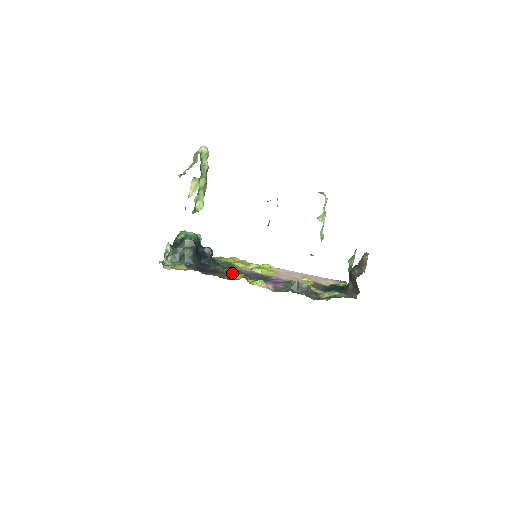
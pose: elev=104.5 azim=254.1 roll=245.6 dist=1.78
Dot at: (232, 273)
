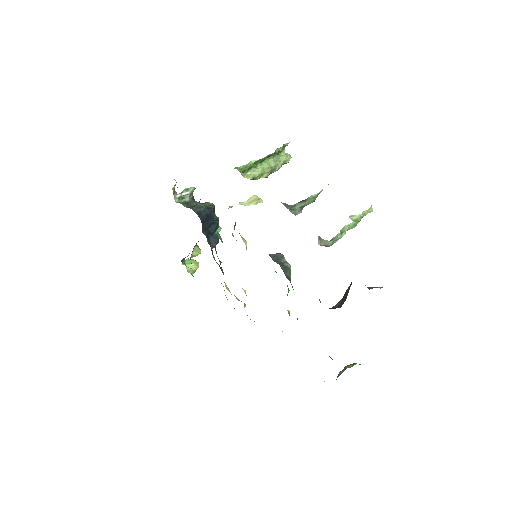
Dot at: (222, 241)
